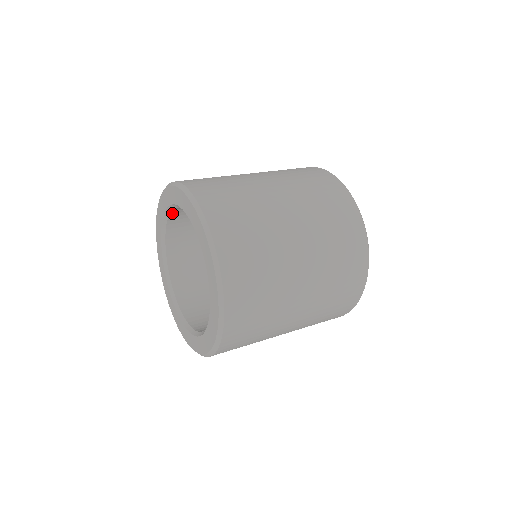
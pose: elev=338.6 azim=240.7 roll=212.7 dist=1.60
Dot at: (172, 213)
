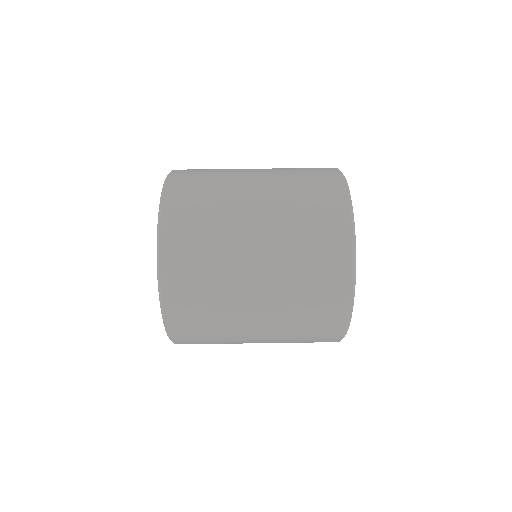
Dot at: occluded
